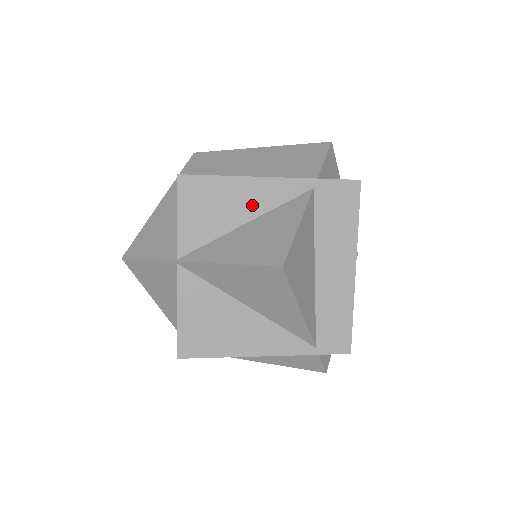
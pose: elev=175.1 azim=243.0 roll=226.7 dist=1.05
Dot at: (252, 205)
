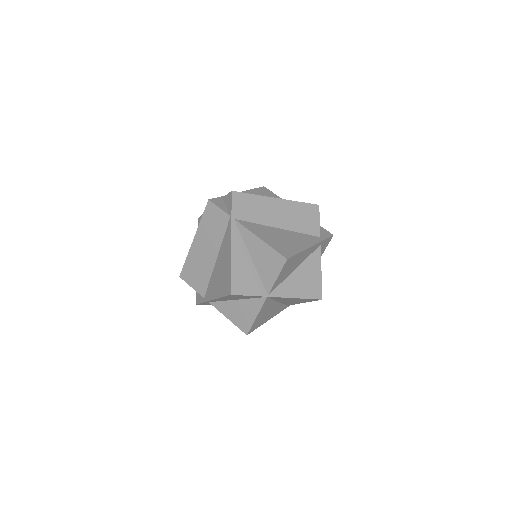
Dot at: (301, 260)
